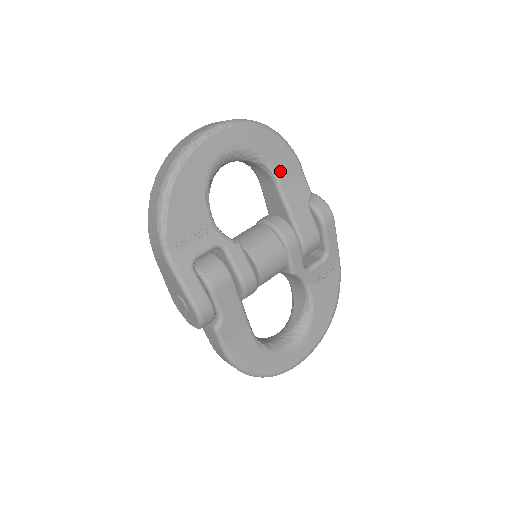
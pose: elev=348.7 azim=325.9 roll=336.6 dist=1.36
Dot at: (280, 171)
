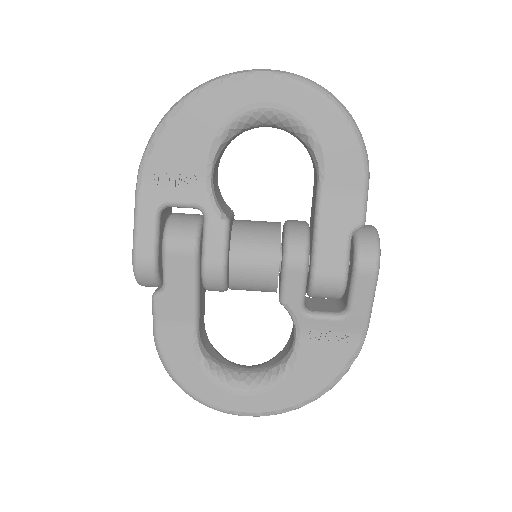
Dot at: (330, 169)
